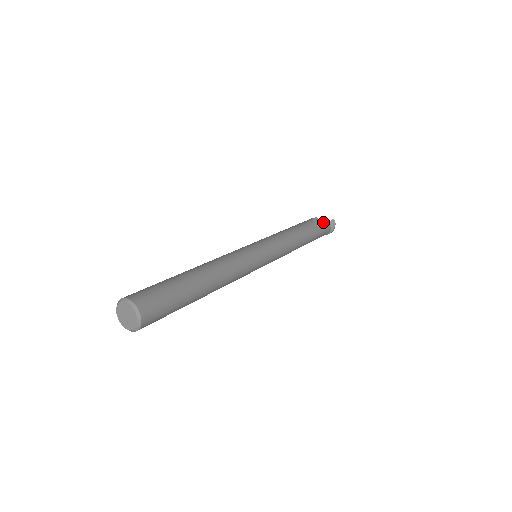
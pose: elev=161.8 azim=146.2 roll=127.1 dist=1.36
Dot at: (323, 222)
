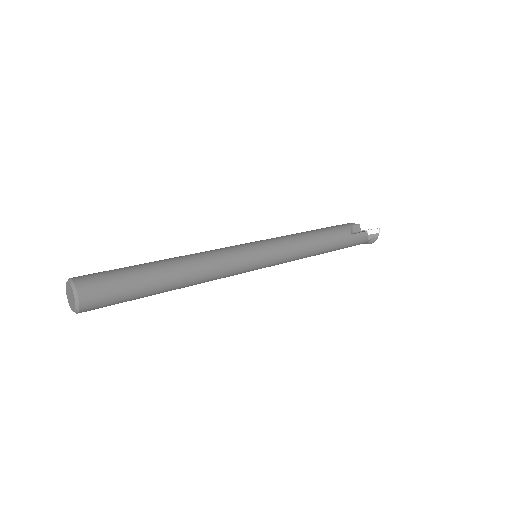
Dot at: (362, 234)
